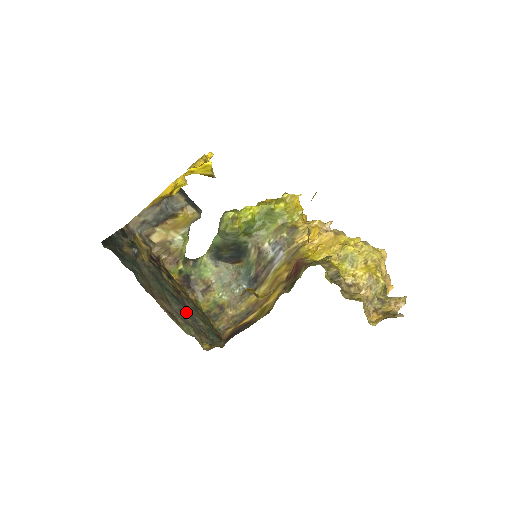
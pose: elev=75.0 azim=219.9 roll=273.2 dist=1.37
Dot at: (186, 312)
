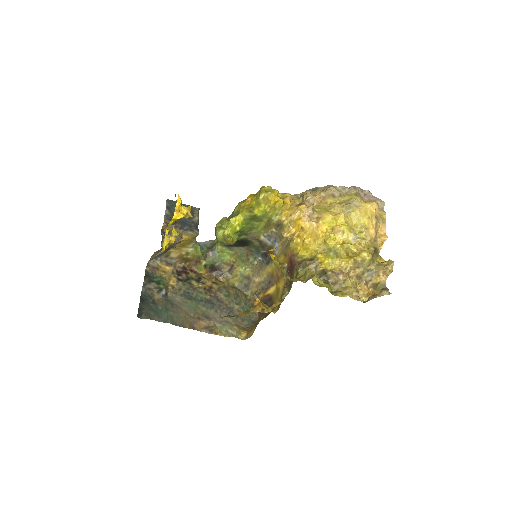
Dot at: (221, 309)
